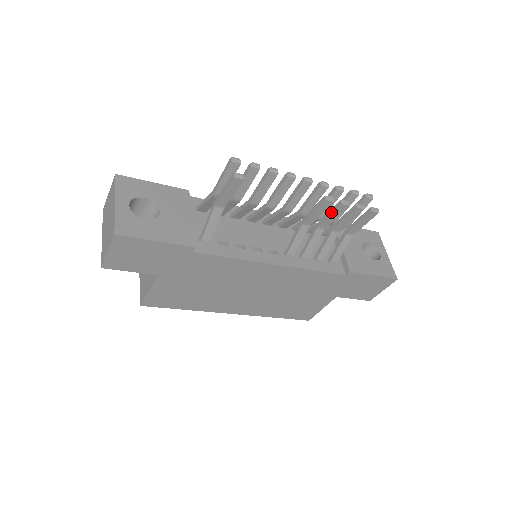
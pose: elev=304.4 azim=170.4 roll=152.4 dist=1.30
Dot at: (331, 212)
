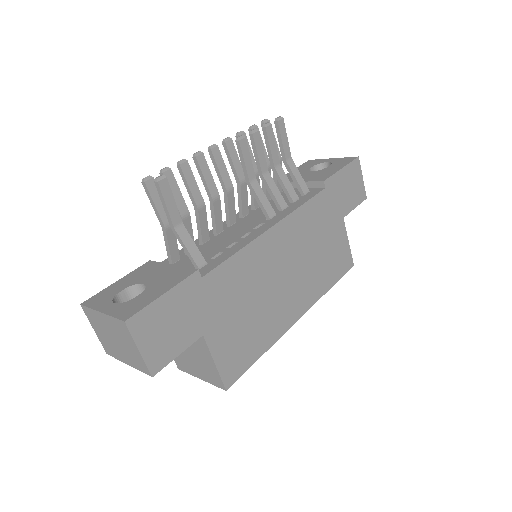
Dot at: (255, 151)
